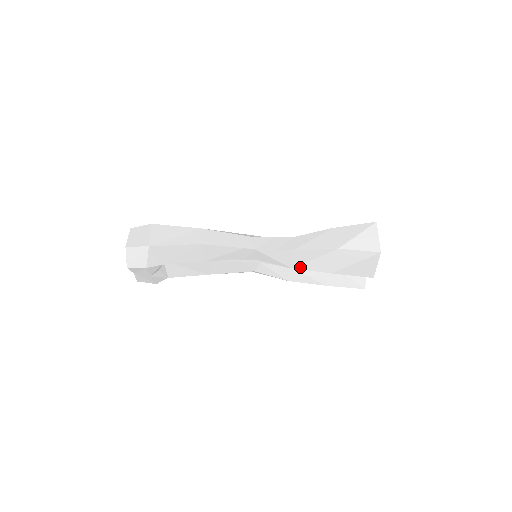
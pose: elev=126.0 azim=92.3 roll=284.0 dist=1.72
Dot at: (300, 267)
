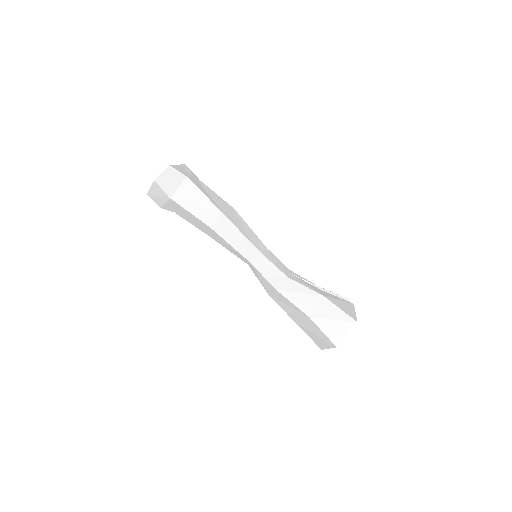
Dot at: (275, 299)
